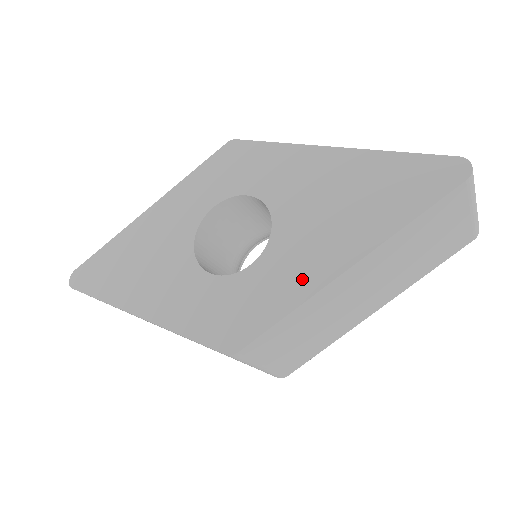
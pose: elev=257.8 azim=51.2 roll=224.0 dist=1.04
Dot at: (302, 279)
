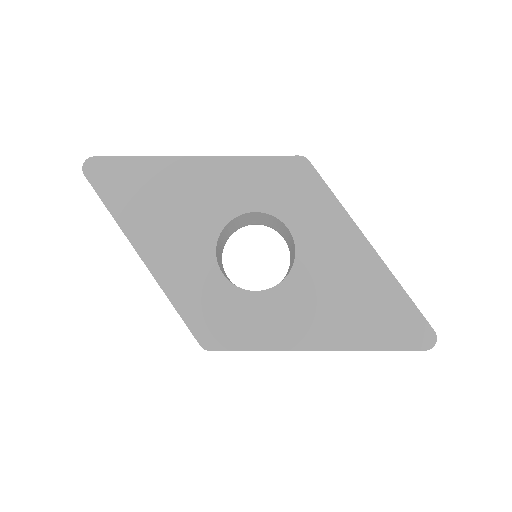
Dot at: (285, 333)
